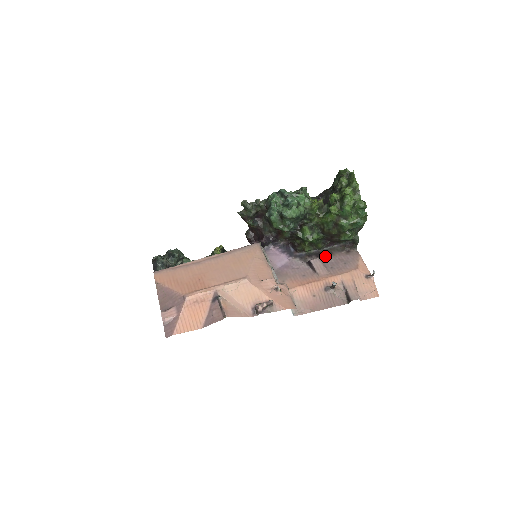
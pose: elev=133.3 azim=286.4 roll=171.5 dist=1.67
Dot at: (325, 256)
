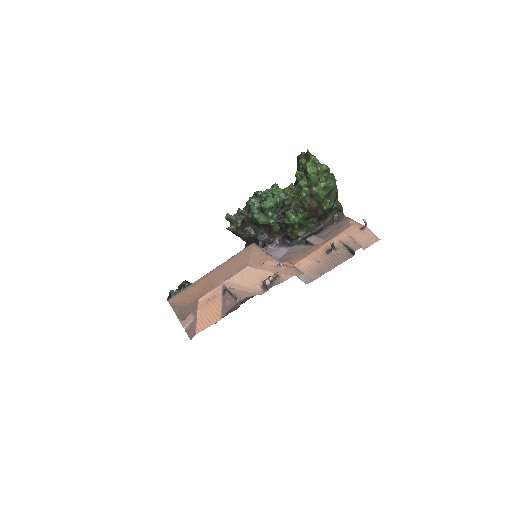
Dot at: (319, 233)
